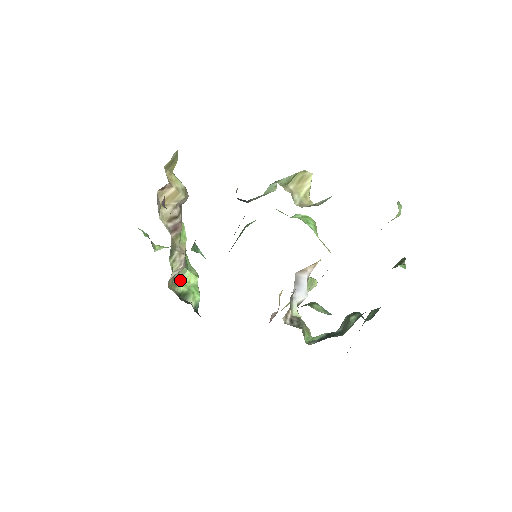
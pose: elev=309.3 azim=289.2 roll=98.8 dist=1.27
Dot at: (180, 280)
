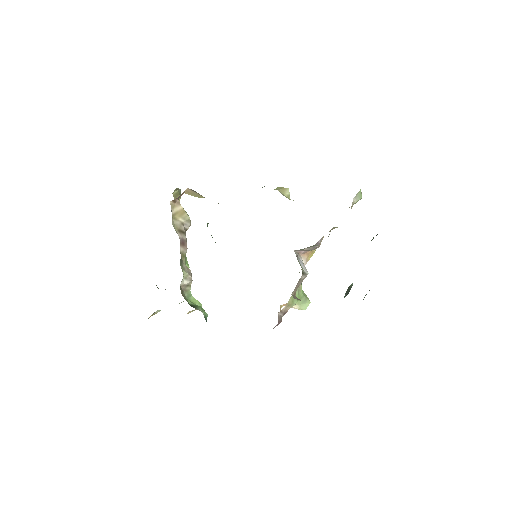
Dot at: (187, 299)
